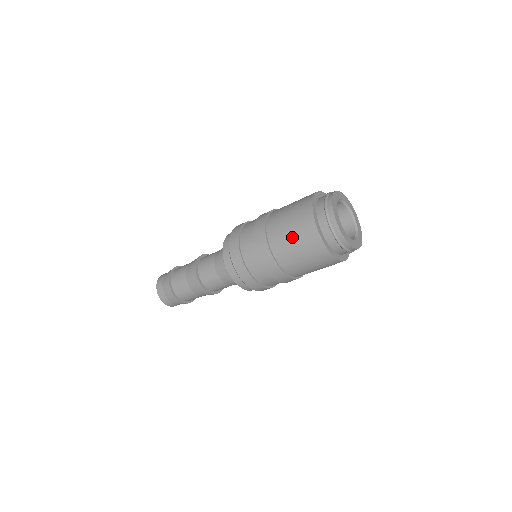
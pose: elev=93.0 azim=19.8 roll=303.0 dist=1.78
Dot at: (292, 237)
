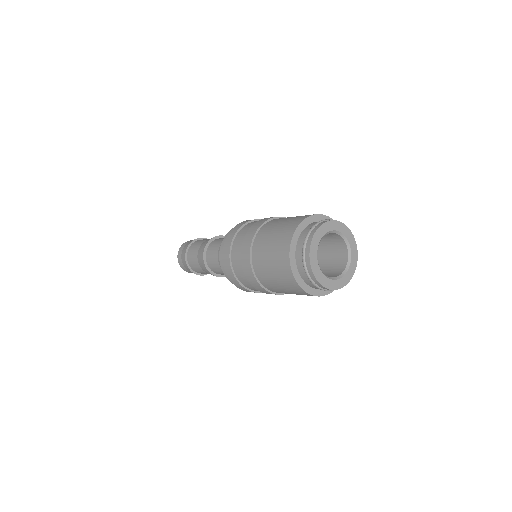
Dot at: (278, 227)
